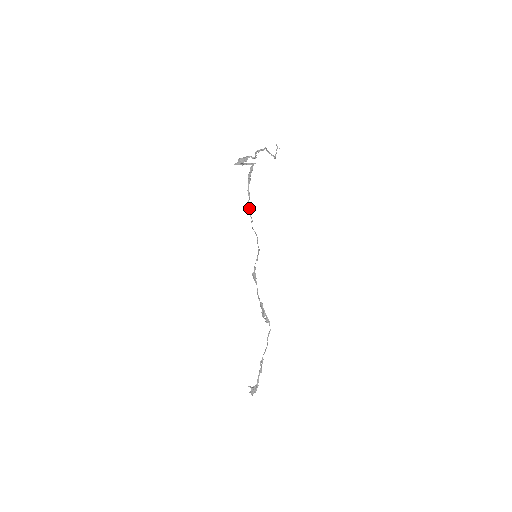
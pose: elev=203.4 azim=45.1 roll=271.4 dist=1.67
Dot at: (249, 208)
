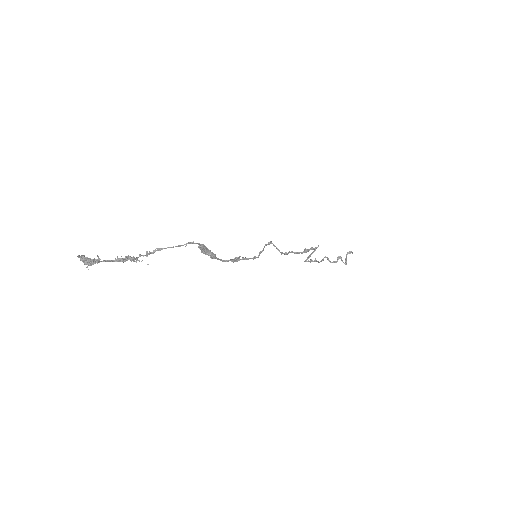
Dot at: (286, 252)
